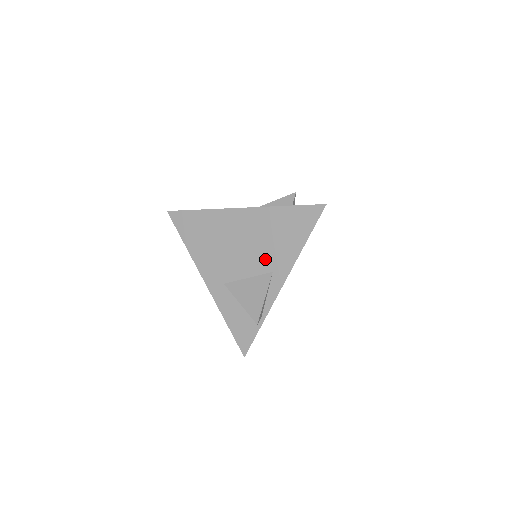
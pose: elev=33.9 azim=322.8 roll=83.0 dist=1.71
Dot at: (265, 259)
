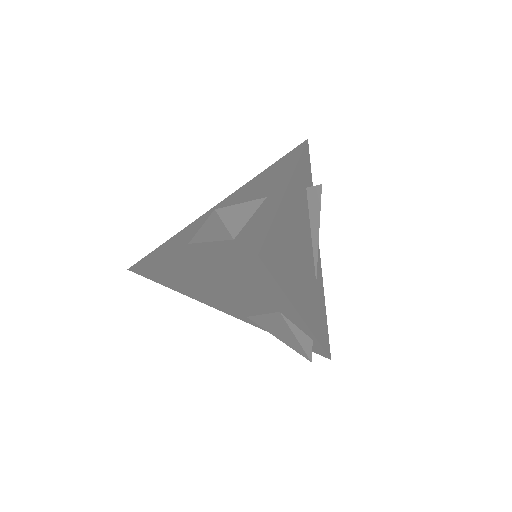
Dot at: (258, 303)
